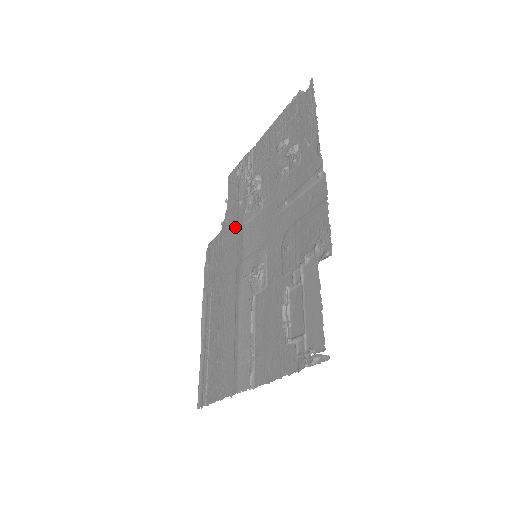
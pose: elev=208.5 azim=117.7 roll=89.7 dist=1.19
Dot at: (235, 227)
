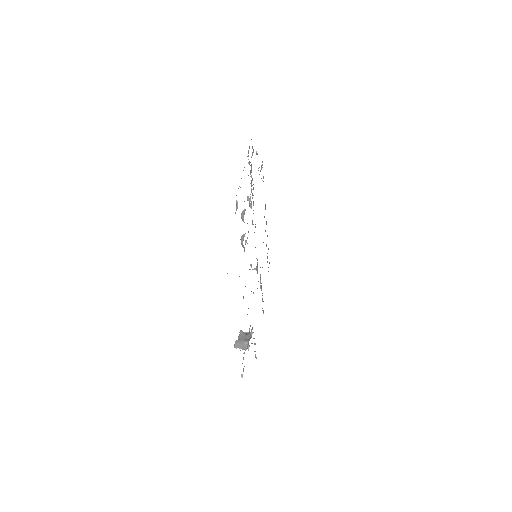
Dot at: occluded
